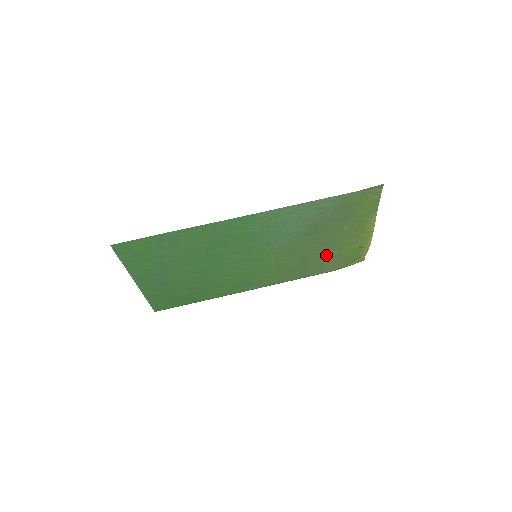
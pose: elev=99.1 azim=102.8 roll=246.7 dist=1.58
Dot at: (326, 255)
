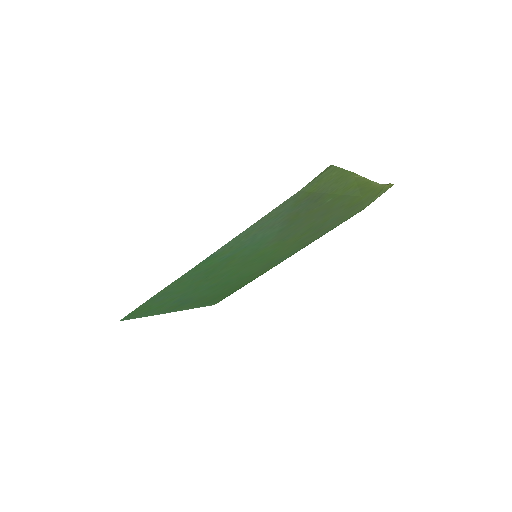
Dot at: (335, 214)
